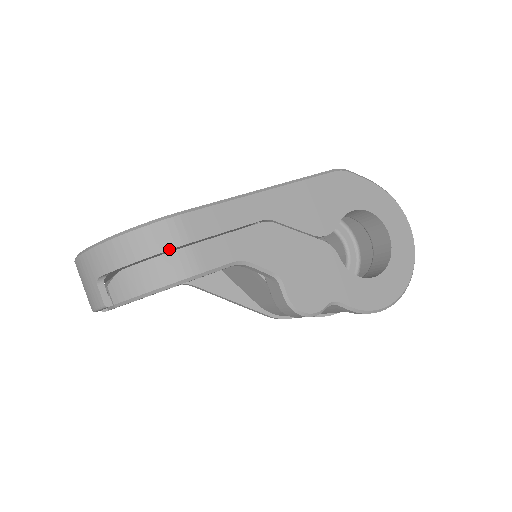
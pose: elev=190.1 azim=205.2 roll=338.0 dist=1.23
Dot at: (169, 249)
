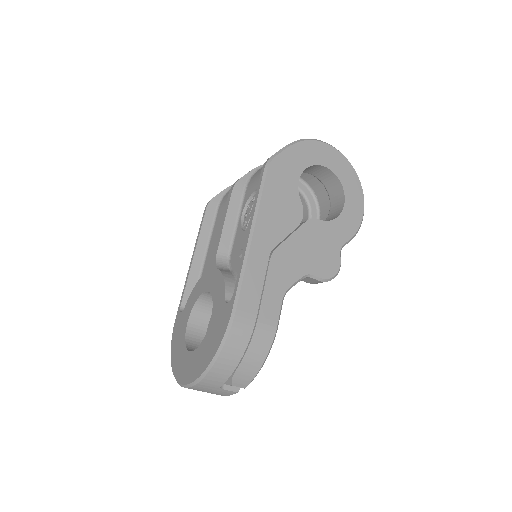
Dot at: (250, 337)
